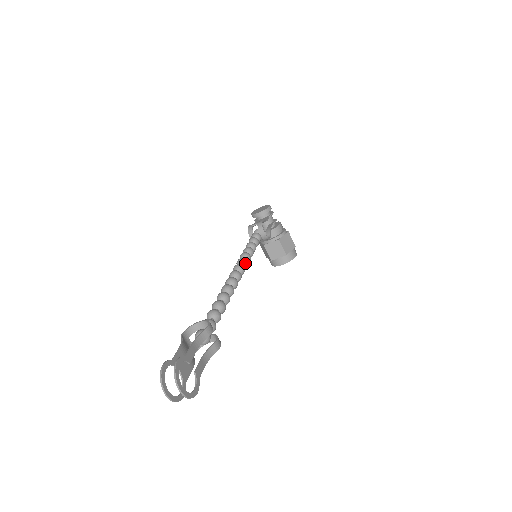
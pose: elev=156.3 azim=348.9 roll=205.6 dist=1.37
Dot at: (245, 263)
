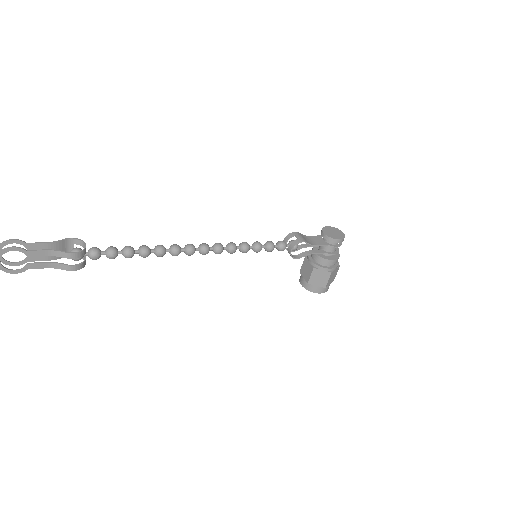
Dot at: (216, 250)
